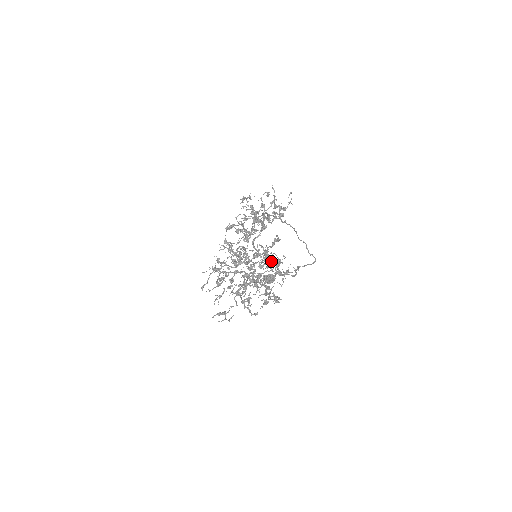
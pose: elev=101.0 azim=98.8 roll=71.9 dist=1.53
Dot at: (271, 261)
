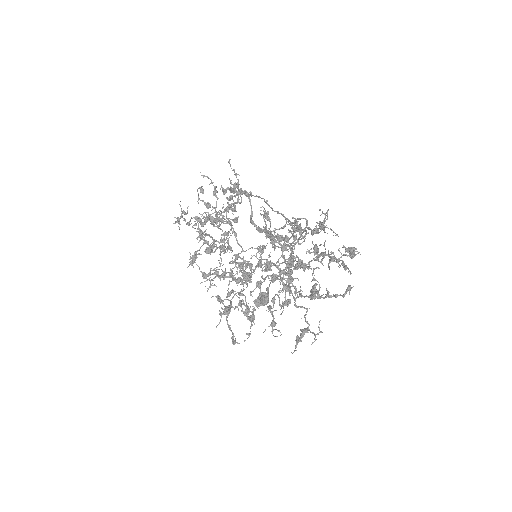
Dot at: (286, 236)
